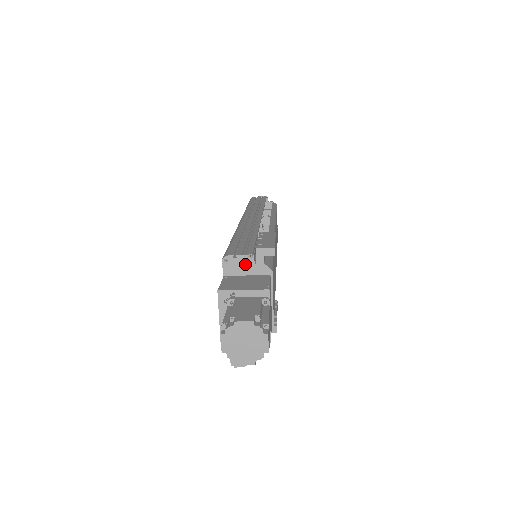
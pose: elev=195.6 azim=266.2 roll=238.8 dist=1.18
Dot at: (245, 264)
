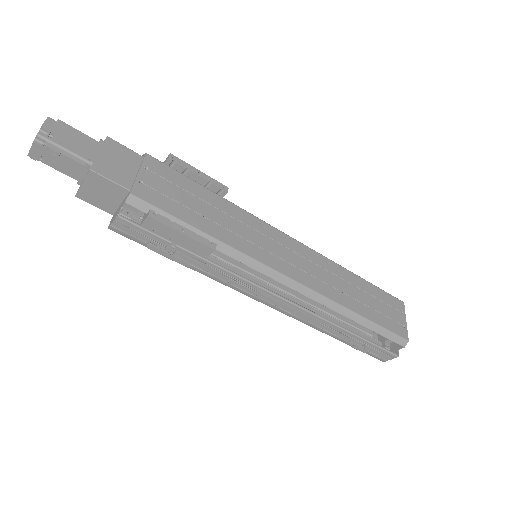
Dot at: occluded
